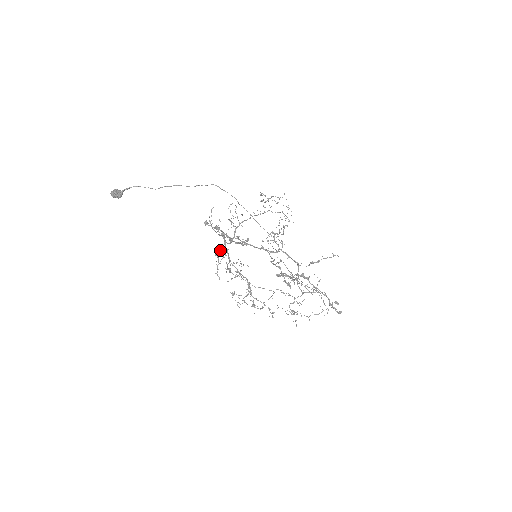
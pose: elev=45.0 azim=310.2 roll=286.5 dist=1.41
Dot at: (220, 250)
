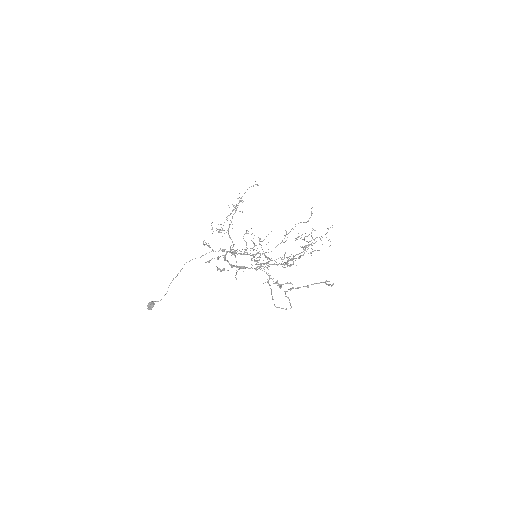
Dot at: occluded
